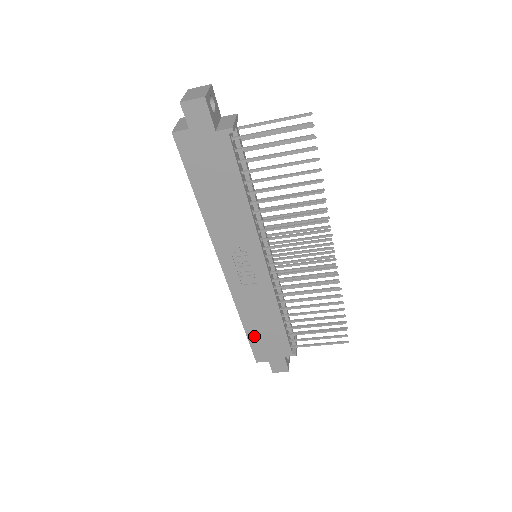
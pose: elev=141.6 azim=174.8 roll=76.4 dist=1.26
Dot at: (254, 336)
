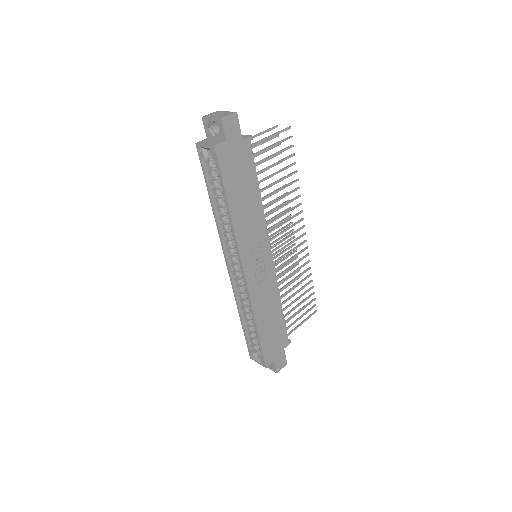
Dot at: (265, 337)
